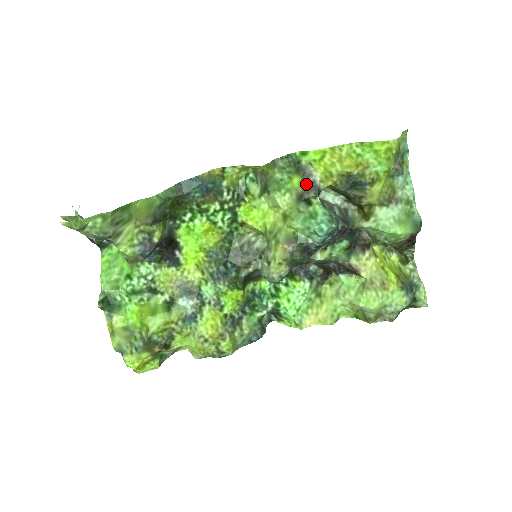
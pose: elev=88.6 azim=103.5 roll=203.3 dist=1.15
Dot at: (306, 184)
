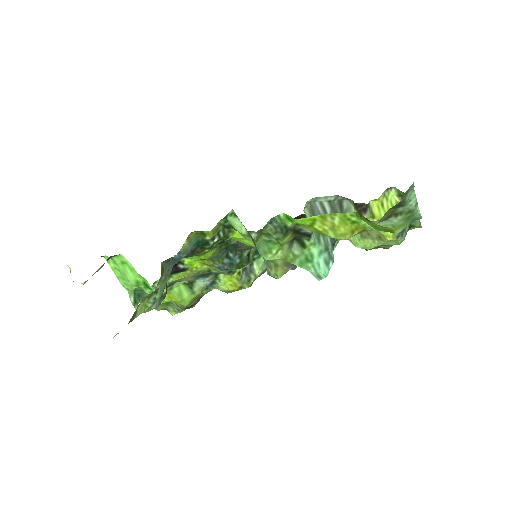
Dot at: (297, 234)
